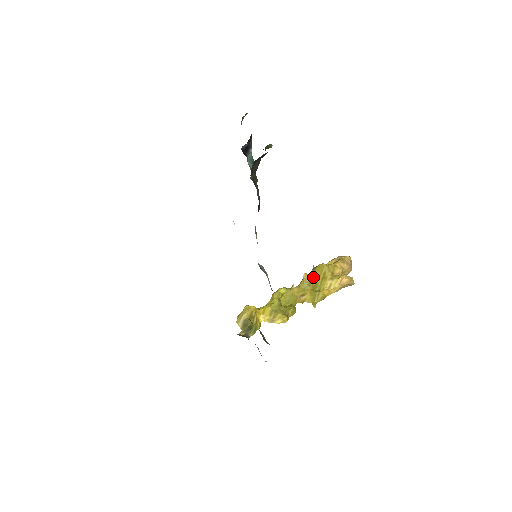
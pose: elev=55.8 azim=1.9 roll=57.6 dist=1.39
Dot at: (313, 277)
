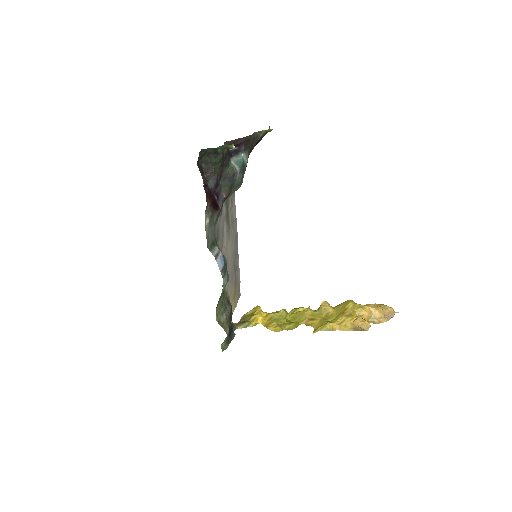
Dot at: (335, 309)
